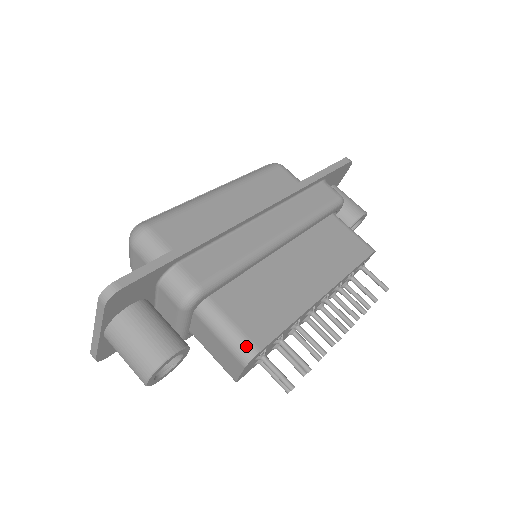
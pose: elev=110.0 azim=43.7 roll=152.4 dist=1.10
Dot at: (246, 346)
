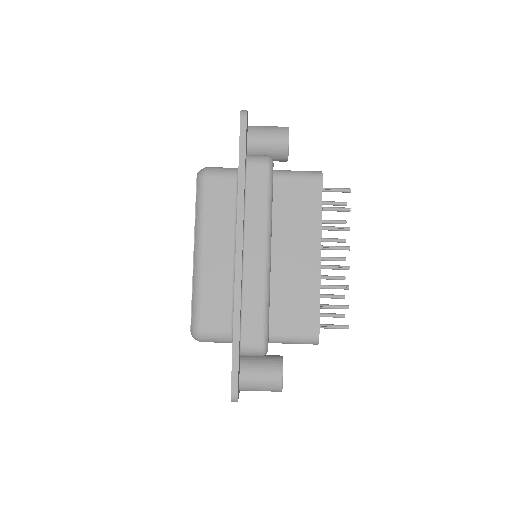
Dot at: (310, 340)
